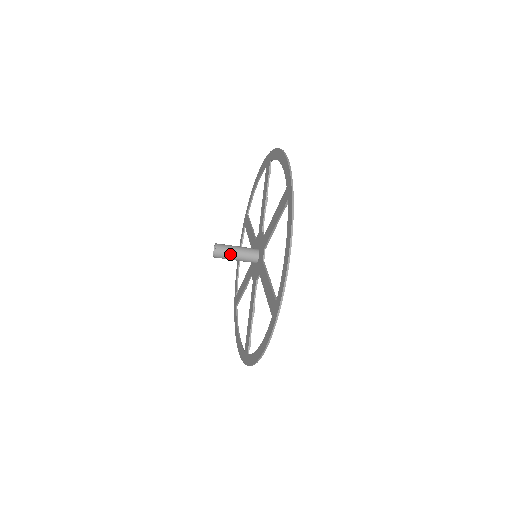
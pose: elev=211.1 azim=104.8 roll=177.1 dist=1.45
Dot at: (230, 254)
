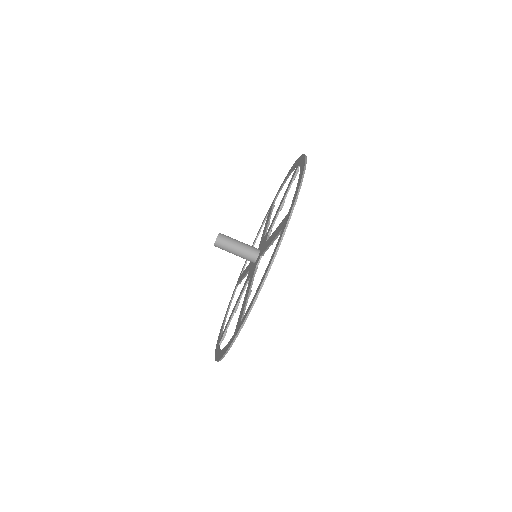
Dot at: (232, 241)
